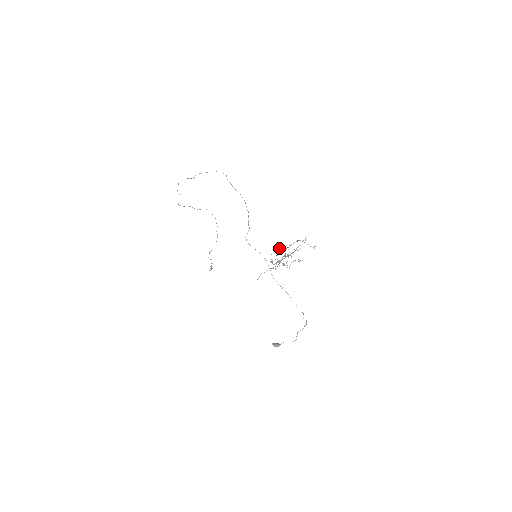
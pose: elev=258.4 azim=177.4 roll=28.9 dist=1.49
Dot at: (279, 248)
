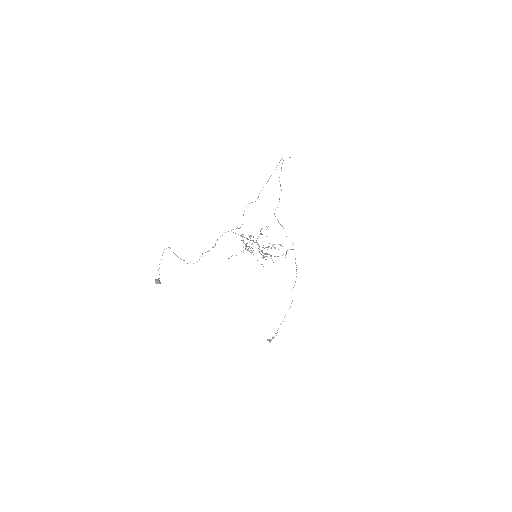
Dot at: occluded
